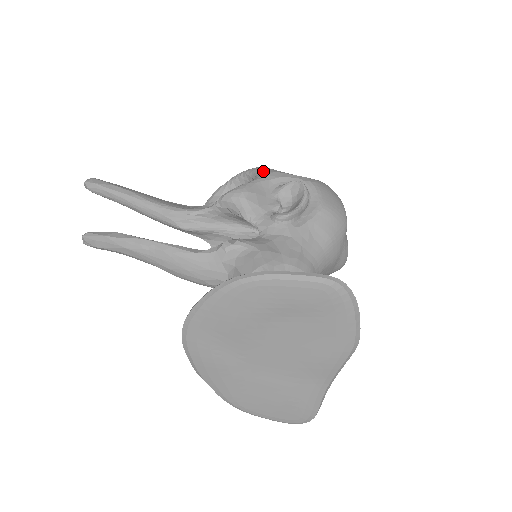
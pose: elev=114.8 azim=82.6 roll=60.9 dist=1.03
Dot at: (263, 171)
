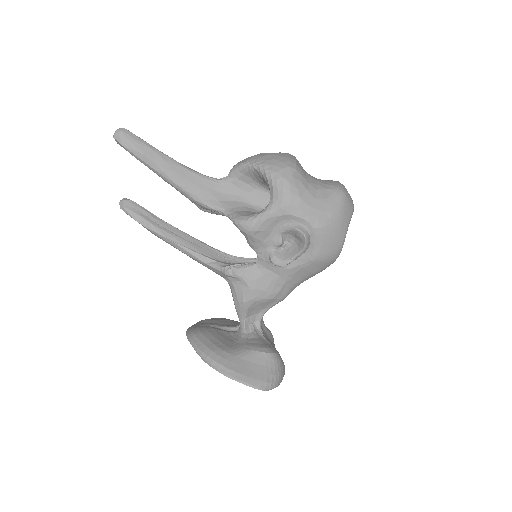
Dot at: (280, 198)
